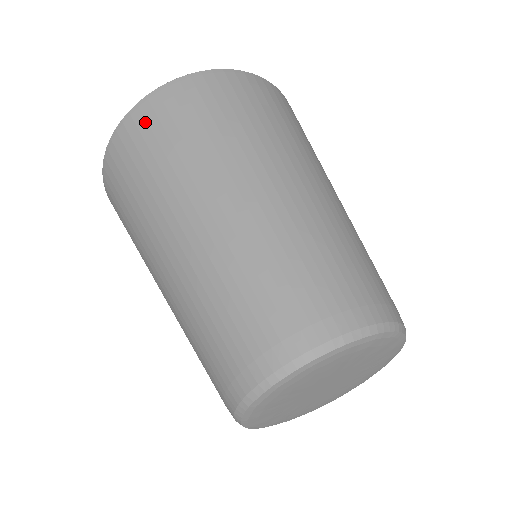
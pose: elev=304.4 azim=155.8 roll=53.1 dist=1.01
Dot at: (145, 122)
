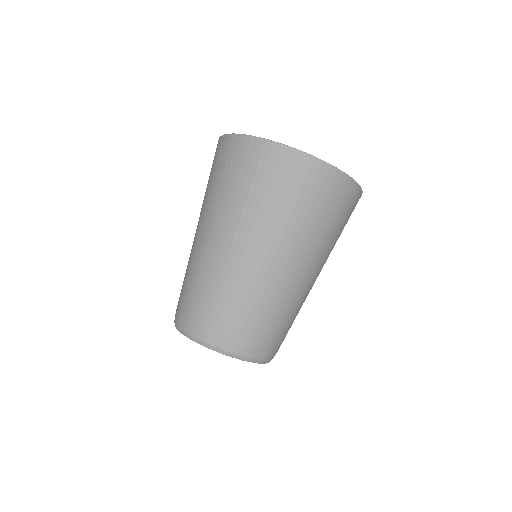
Dot at: (314, 179)
